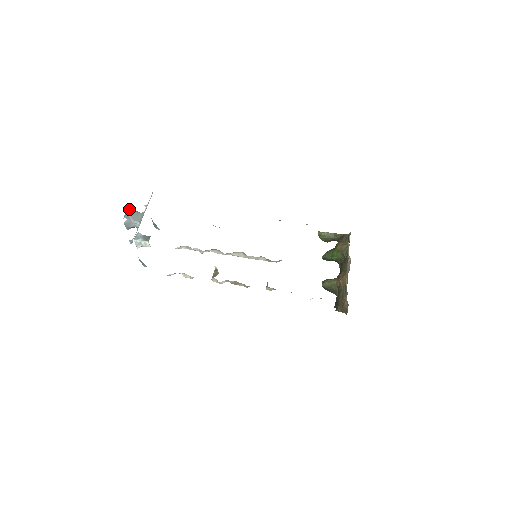
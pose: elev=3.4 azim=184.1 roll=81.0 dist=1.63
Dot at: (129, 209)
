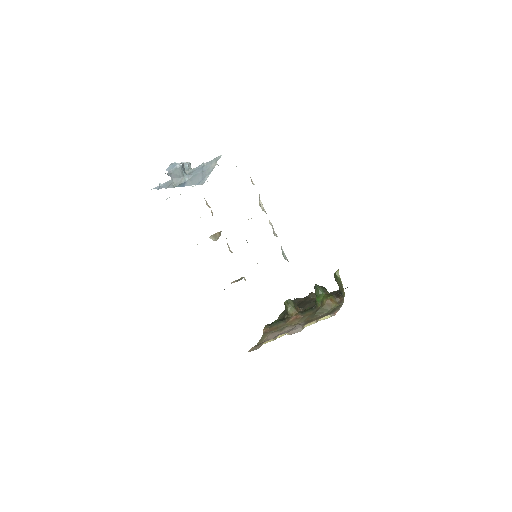
Dot at: (178, 166)
